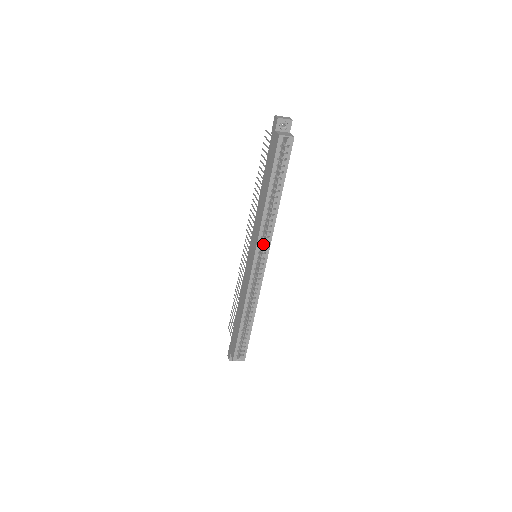
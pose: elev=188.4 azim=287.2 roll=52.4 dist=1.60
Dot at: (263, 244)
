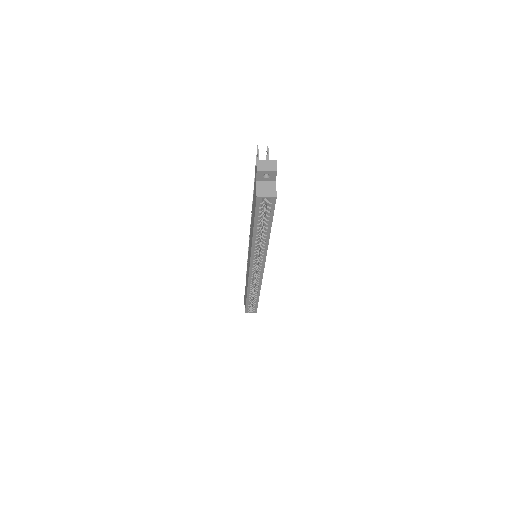
Dot at: (259, 257)
